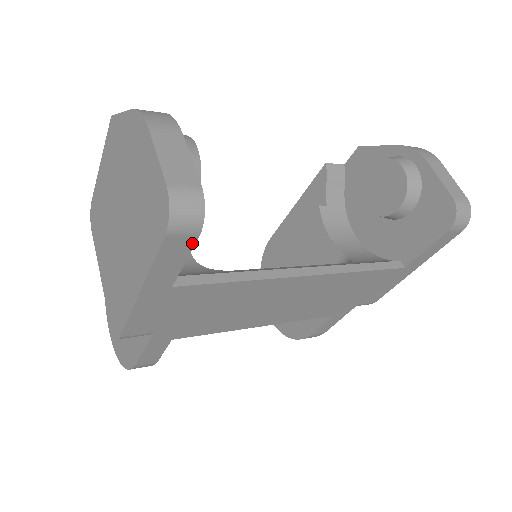
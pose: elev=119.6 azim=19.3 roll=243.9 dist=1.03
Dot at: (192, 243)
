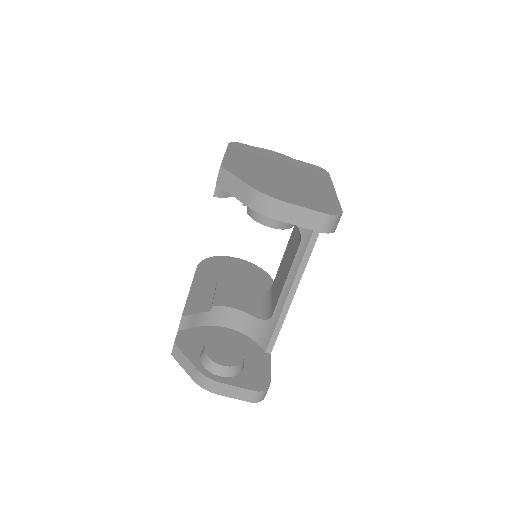
Dot at: (270, 380)
